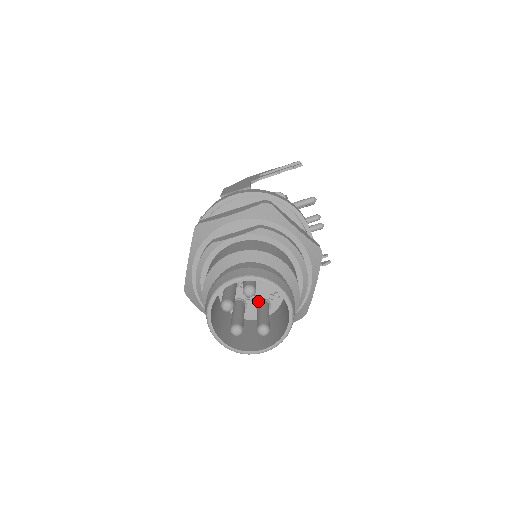
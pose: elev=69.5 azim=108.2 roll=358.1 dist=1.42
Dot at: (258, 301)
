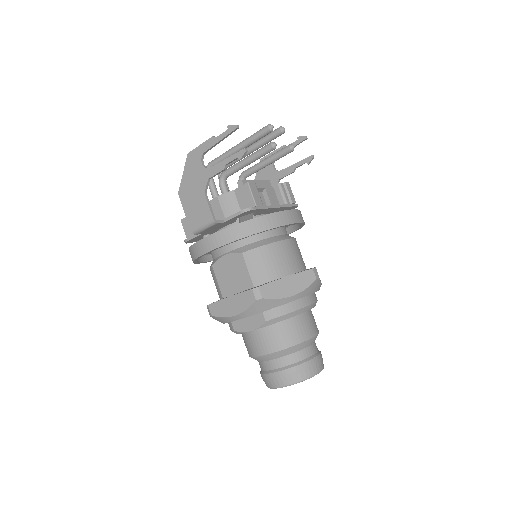
Dot at: occluded
